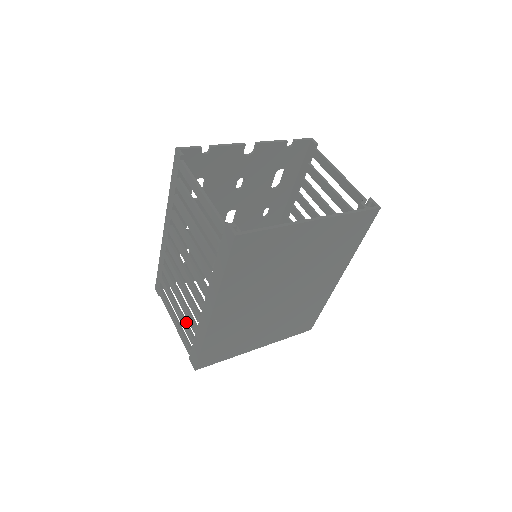
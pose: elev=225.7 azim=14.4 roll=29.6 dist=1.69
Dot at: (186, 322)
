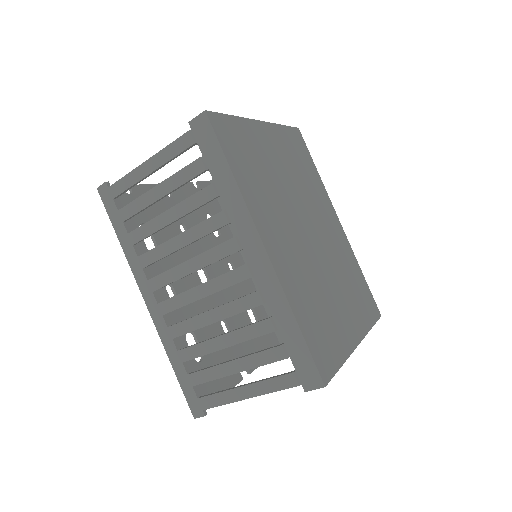
Dot at: (257, 352)
